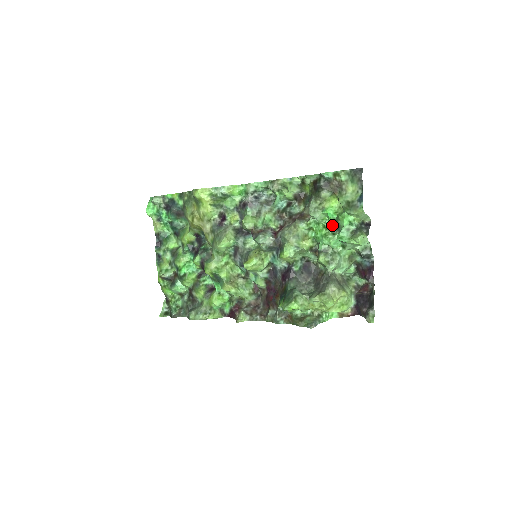
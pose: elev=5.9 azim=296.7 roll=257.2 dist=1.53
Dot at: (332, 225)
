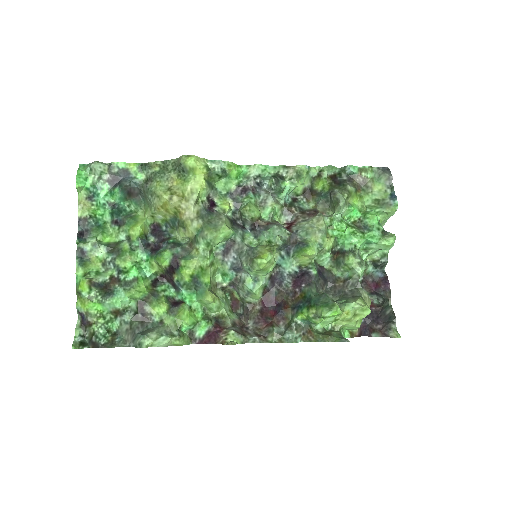
Dot at: (355, 224)
